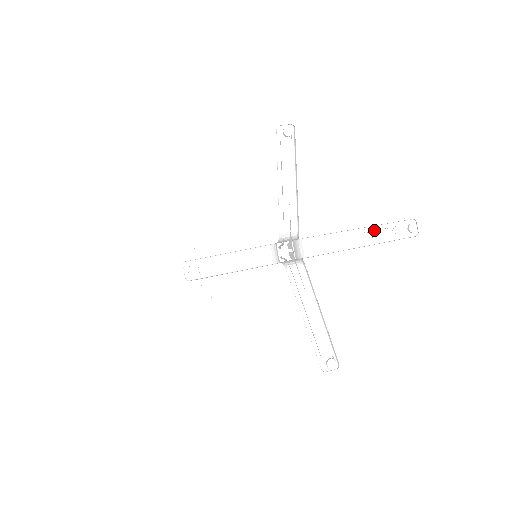
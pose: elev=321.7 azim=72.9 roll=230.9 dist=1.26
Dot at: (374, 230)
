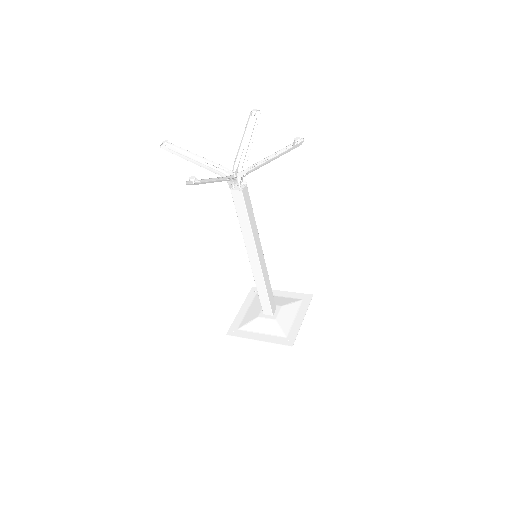
Dot at: (282, 153)
